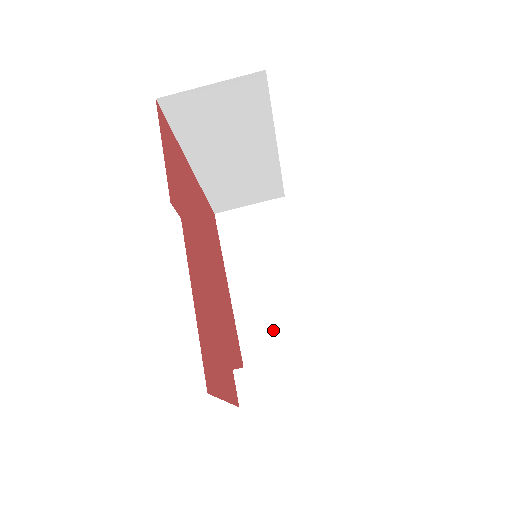
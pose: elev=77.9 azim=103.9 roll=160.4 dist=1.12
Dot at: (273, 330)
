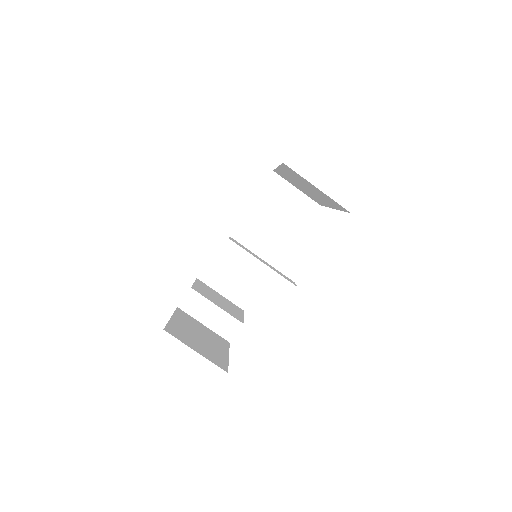
Dot at: (234, 270)
